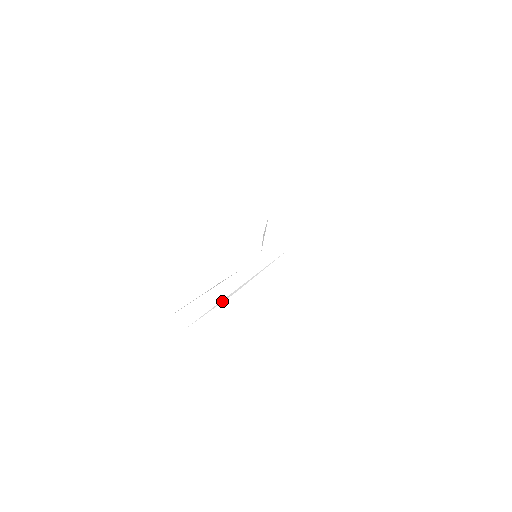
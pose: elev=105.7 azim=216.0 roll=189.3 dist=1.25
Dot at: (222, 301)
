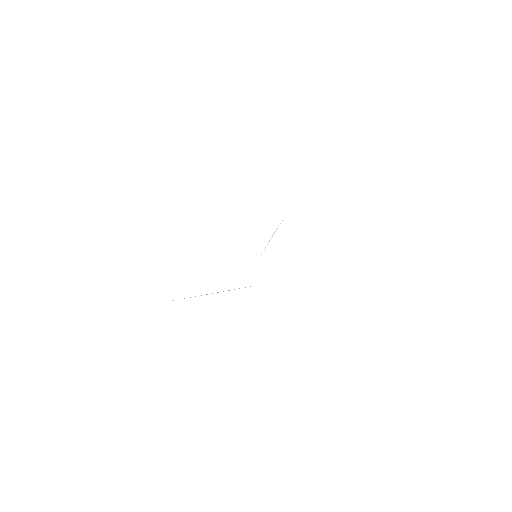
Dot at: occluded
